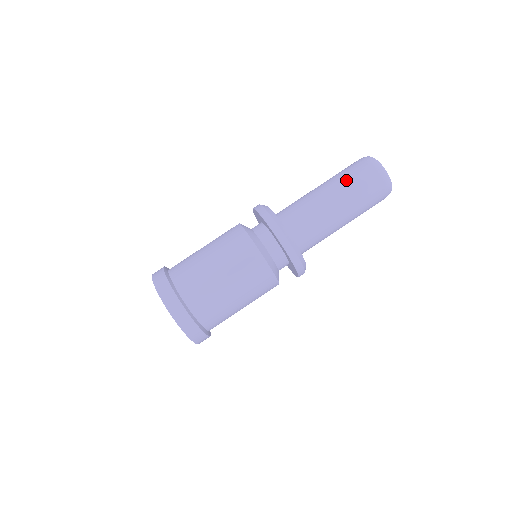
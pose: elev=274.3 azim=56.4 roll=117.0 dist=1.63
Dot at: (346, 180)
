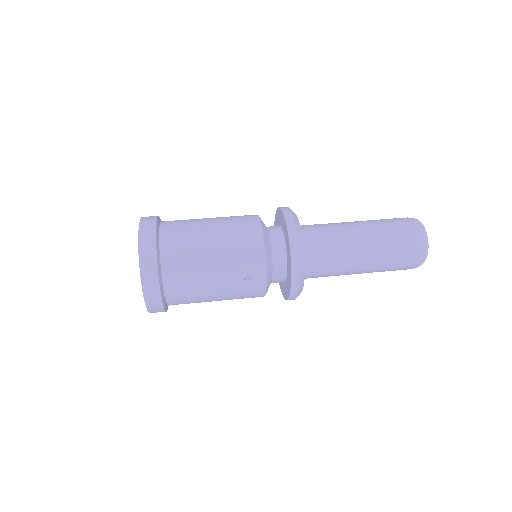
Dot at: occluded
